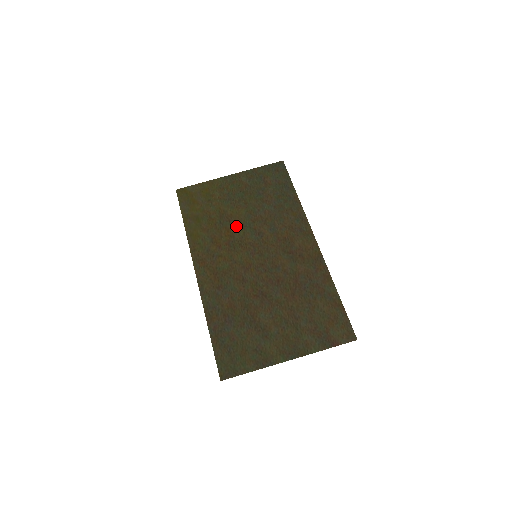
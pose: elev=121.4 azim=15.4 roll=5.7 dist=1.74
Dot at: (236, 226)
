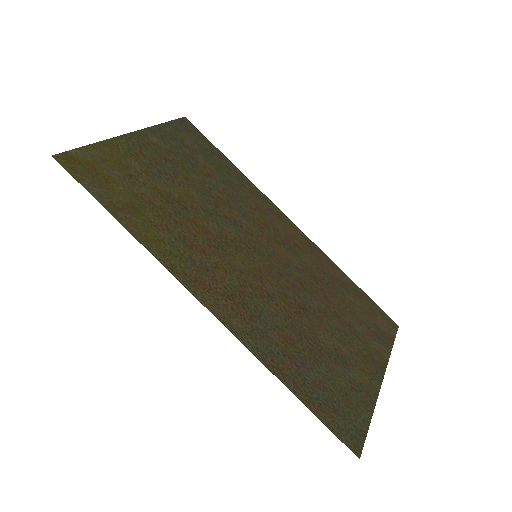
Dot at: (201, 215)
